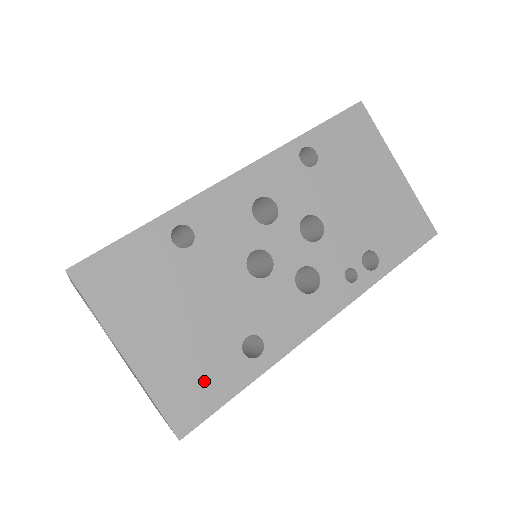
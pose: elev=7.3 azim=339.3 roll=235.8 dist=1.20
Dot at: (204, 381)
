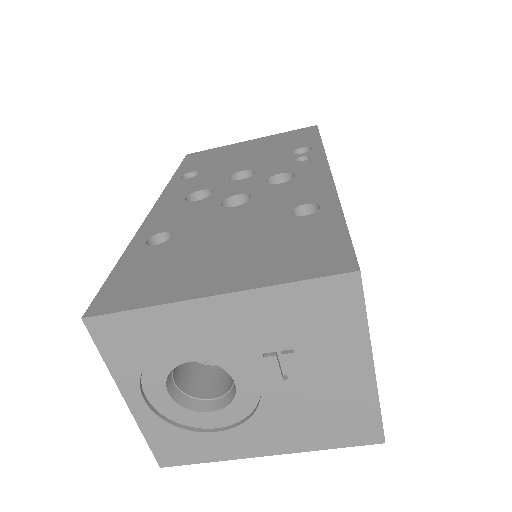
Dot at: (306, 243)
